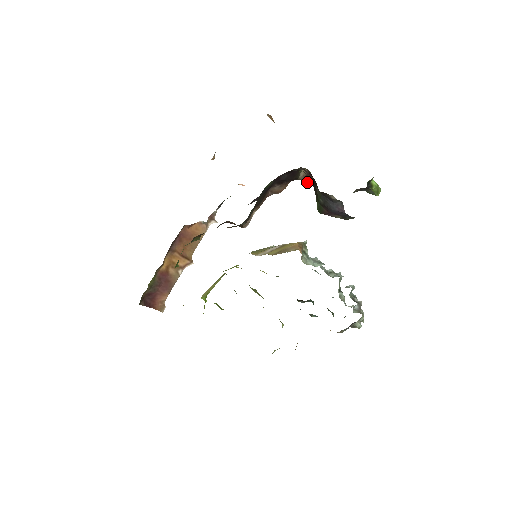
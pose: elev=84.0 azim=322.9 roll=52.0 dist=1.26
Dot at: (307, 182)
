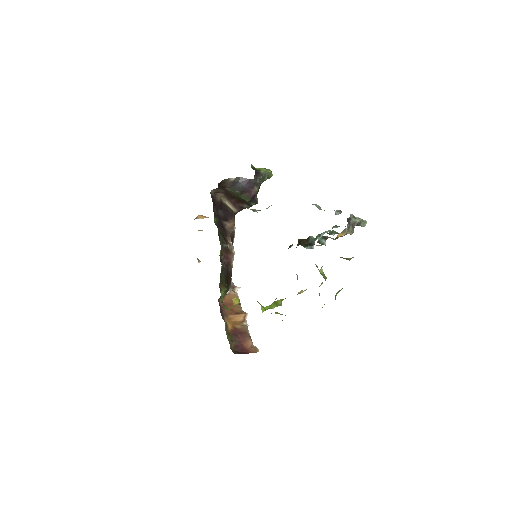
Dot at: (240, 209)
